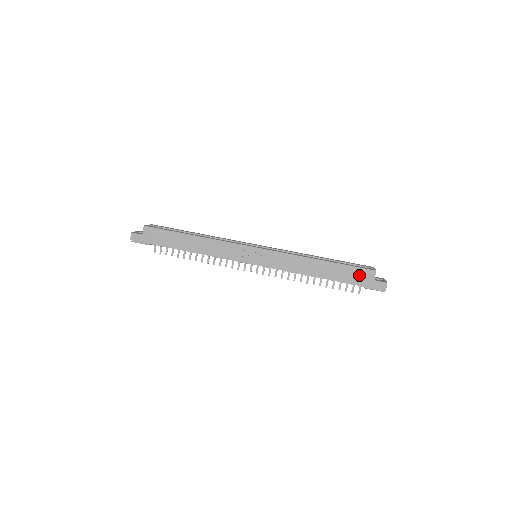
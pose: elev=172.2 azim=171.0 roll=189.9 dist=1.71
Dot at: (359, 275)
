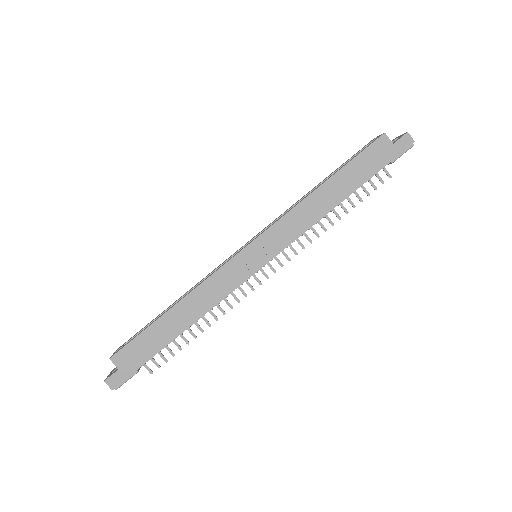
Dot at: (374, 156)
